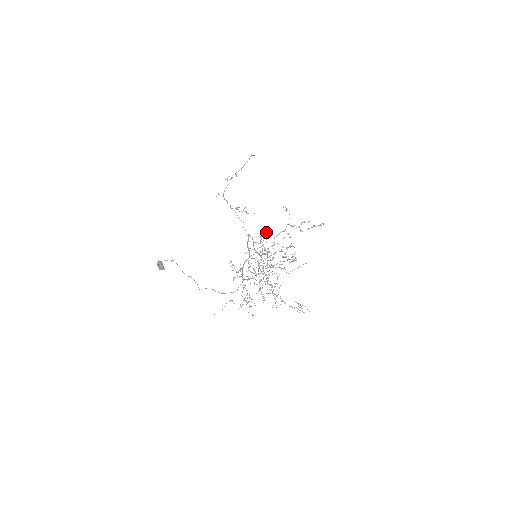
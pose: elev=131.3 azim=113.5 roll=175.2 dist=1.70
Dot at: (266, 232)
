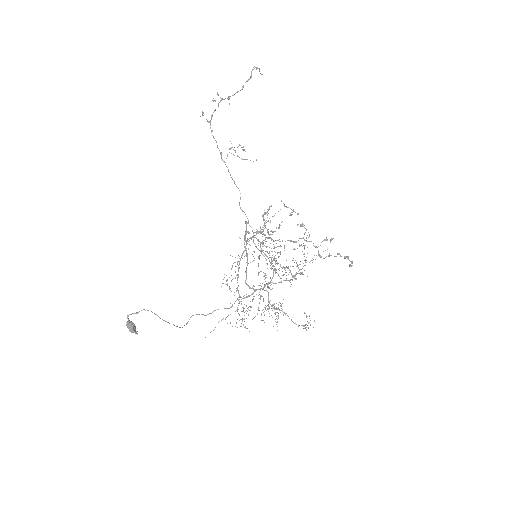
Dot at: (271, 206)
